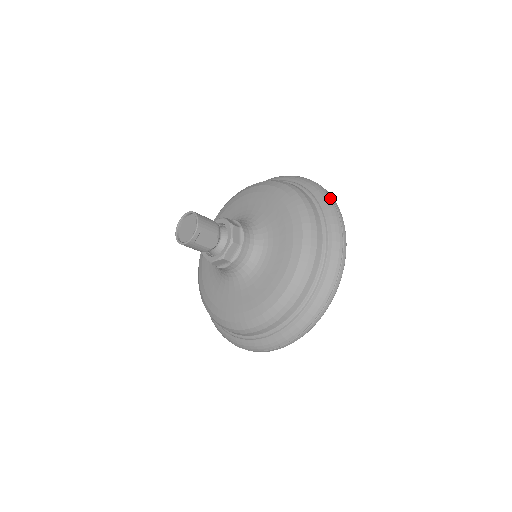
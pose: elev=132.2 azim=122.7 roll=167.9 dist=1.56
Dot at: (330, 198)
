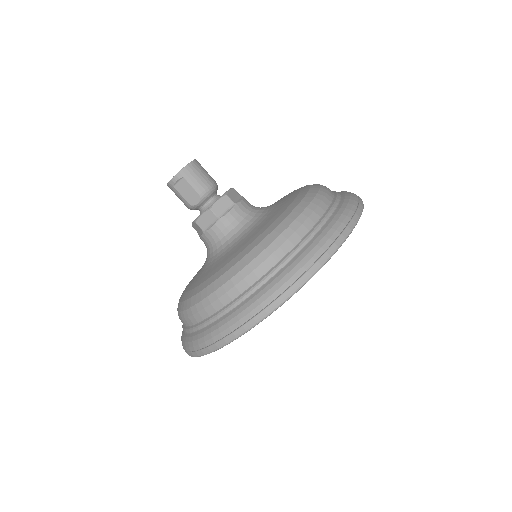
Dot at: (347, 221)
